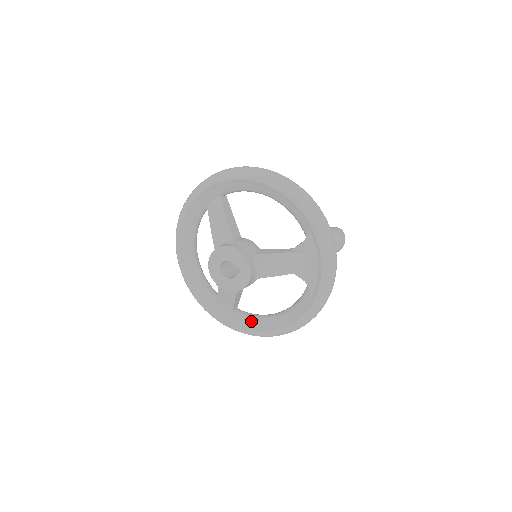
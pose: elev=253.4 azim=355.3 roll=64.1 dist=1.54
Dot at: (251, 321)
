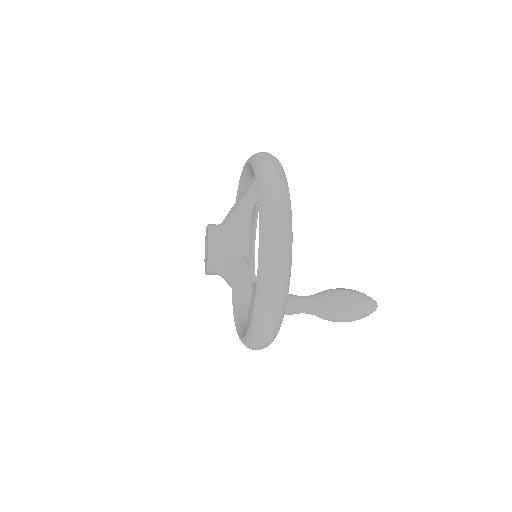
Dot at: (238, 300)
